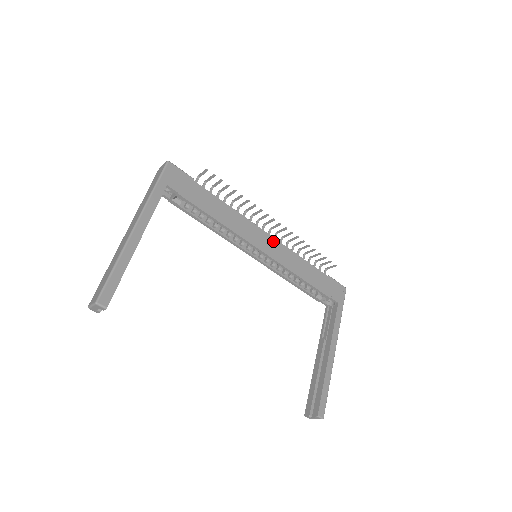
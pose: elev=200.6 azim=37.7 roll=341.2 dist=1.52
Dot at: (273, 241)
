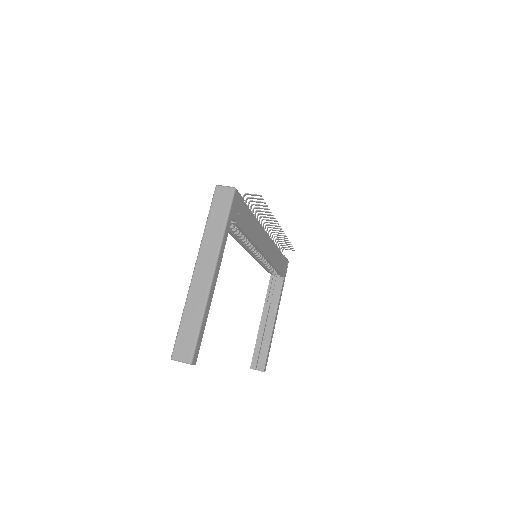
Dot at: (269, 241)
